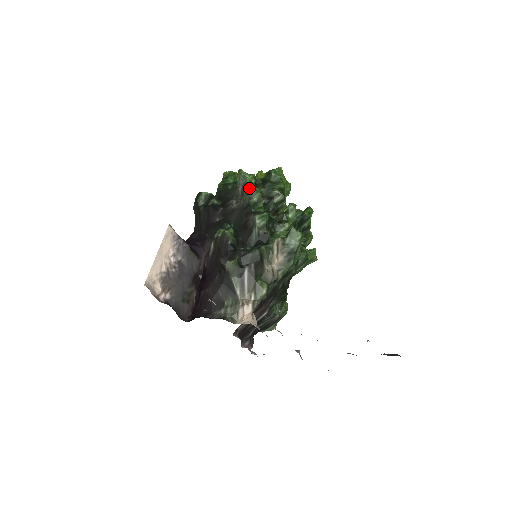
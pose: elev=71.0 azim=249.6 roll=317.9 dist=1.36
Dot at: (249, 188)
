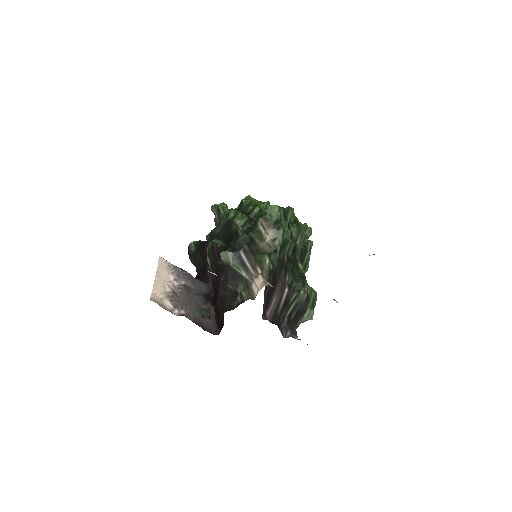
Dot at: (223, 211)
